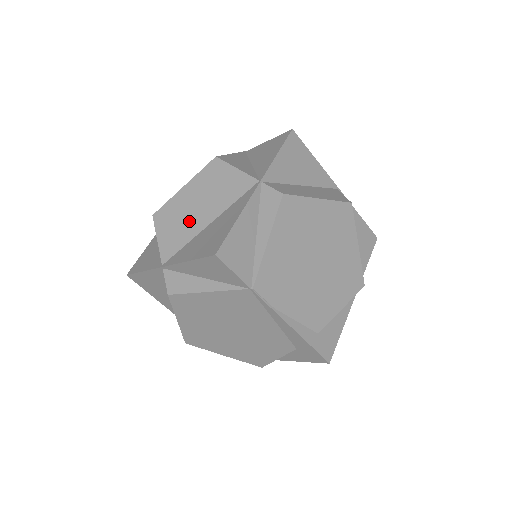
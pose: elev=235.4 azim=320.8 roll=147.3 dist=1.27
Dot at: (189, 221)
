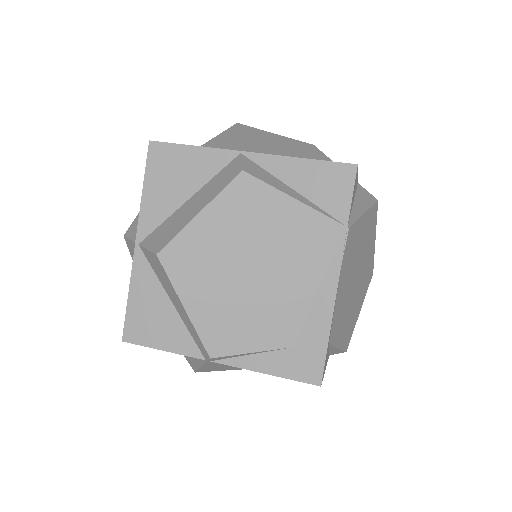
Dot at: (281, 152)
